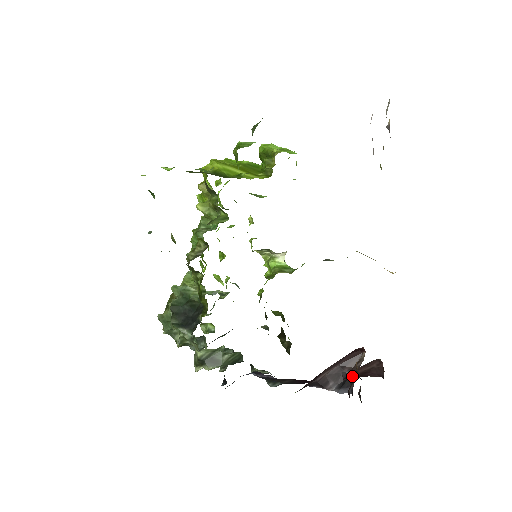
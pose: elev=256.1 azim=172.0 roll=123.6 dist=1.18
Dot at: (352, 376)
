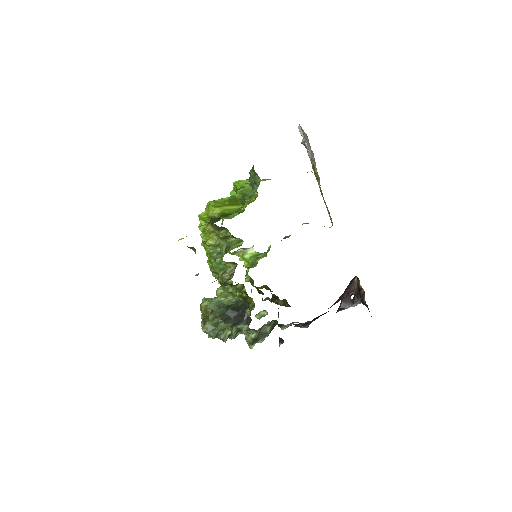
Dot at: (357, 294)
